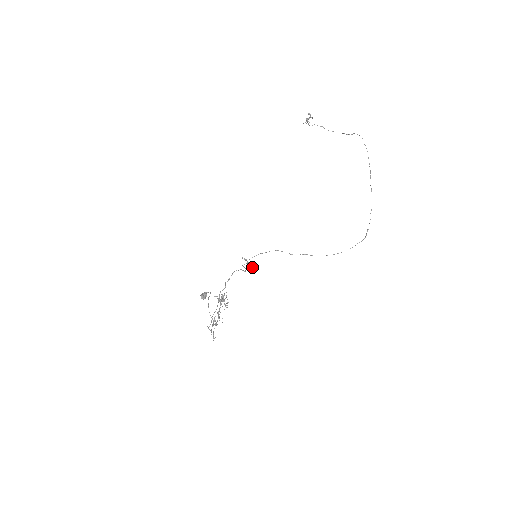
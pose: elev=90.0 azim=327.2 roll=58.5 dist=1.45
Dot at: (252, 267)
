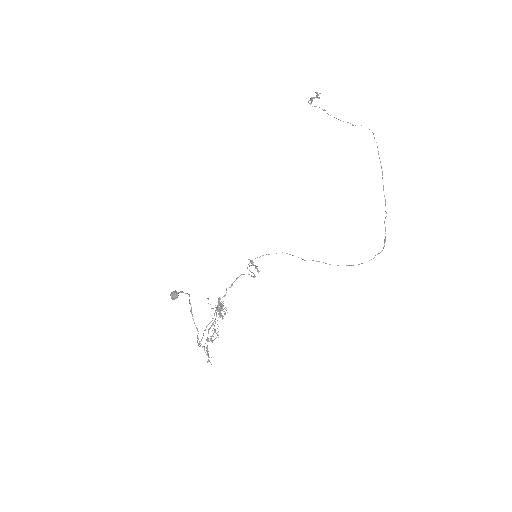
Dot at: (257, 271)
